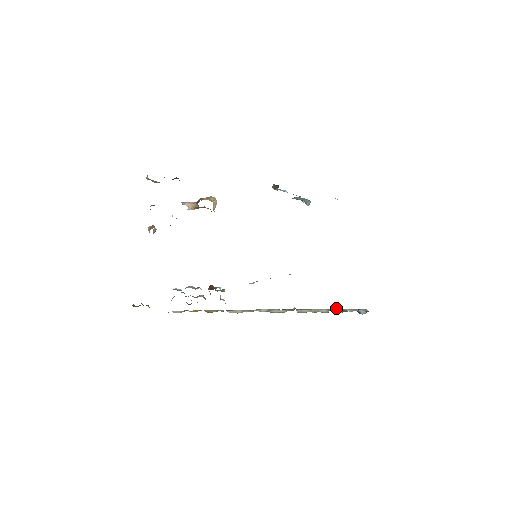
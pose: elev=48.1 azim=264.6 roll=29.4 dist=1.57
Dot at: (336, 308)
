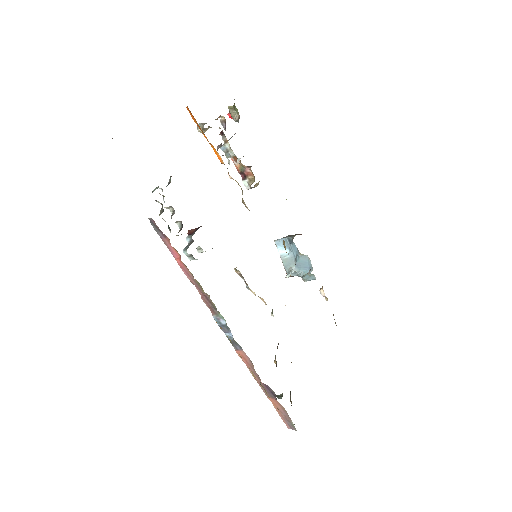
Dot at: (269, 394)
